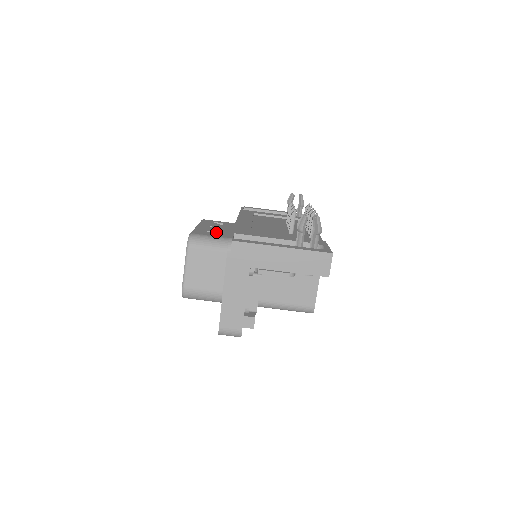
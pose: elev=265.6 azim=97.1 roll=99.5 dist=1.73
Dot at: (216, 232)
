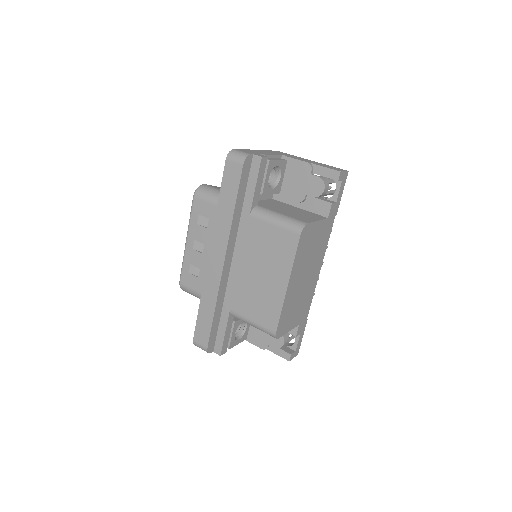
Dot at: occluded
